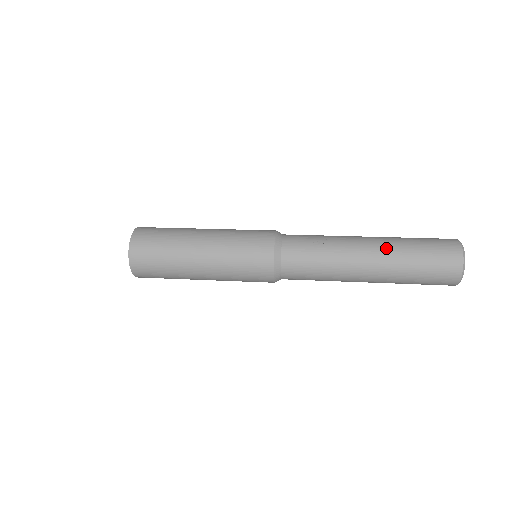
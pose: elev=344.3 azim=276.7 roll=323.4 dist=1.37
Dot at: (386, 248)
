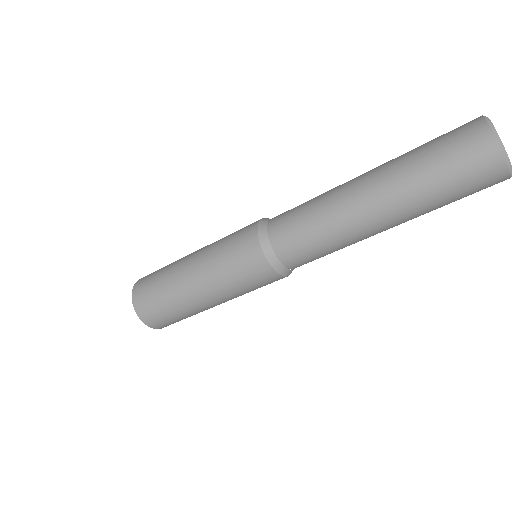
Dot at: occluded
